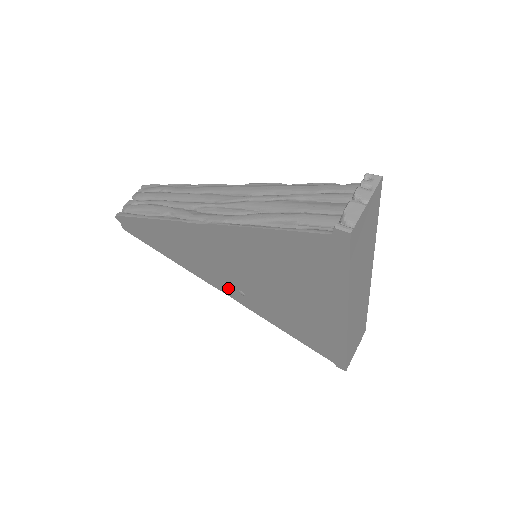
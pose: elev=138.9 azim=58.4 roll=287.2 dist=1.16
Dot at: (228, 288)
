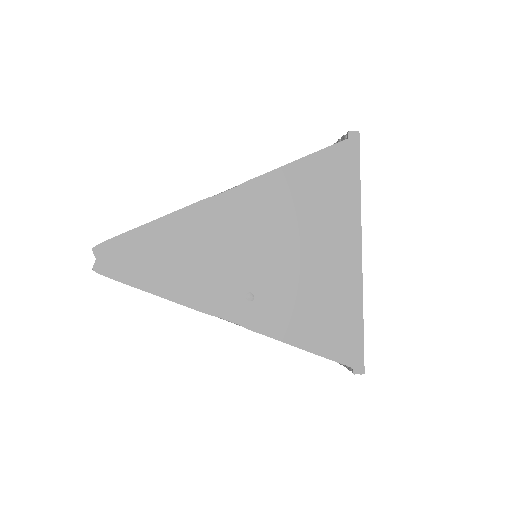
Dot at: (233, 300)
